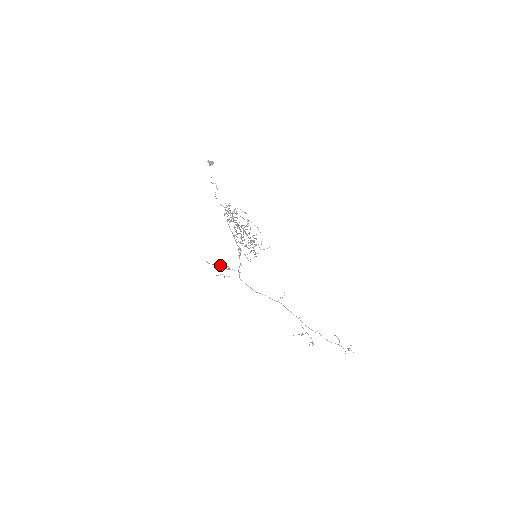
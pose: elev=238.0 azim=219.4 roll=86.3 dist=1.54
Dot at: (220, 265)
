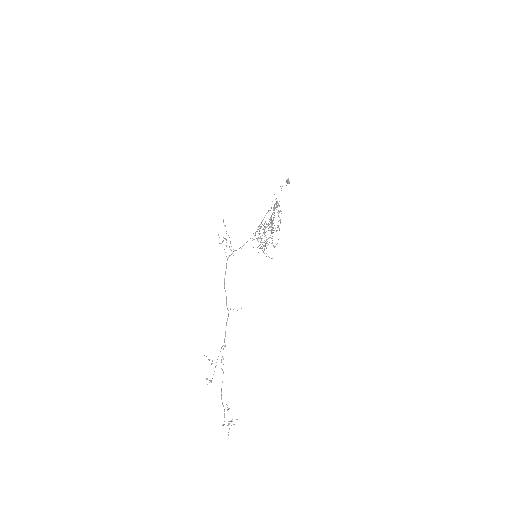
Dot at: occluded
